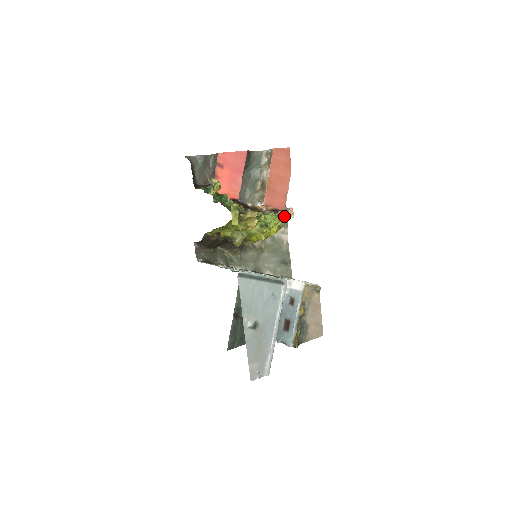
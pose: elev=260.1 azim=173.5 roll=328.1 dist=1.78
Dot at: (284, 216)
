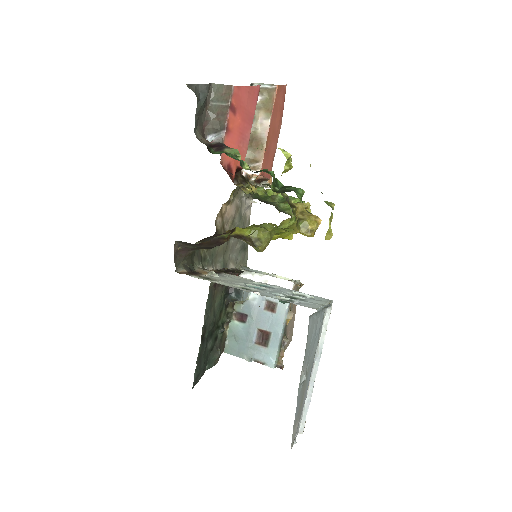
Dot at: (263, 186)
